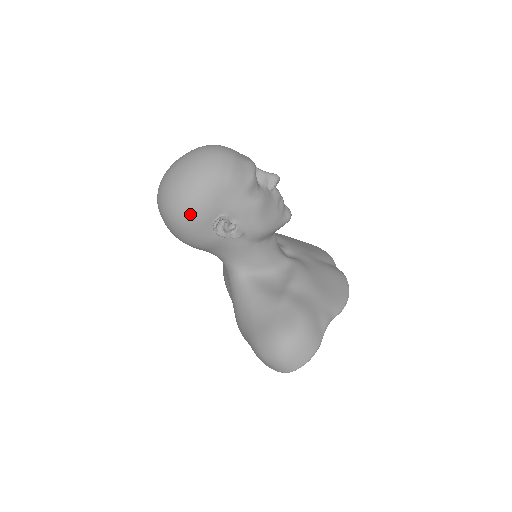
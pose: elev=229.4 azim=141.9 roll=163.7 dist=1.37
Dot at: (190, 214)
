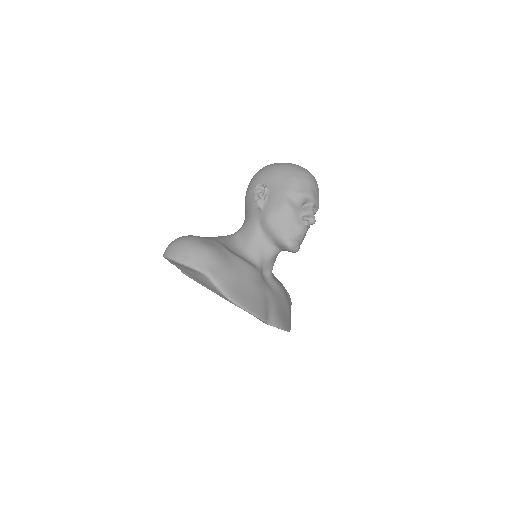
Dot at: (261, 172)
